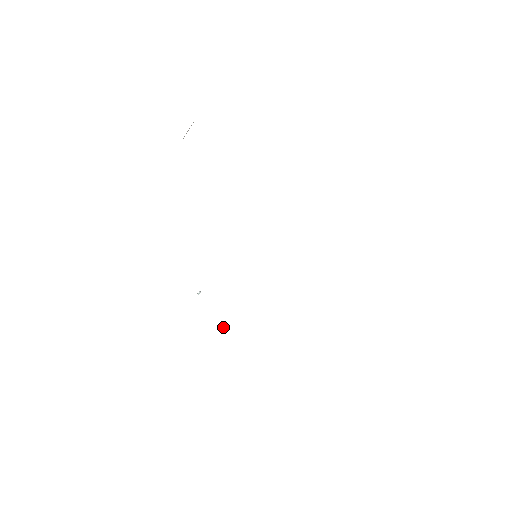
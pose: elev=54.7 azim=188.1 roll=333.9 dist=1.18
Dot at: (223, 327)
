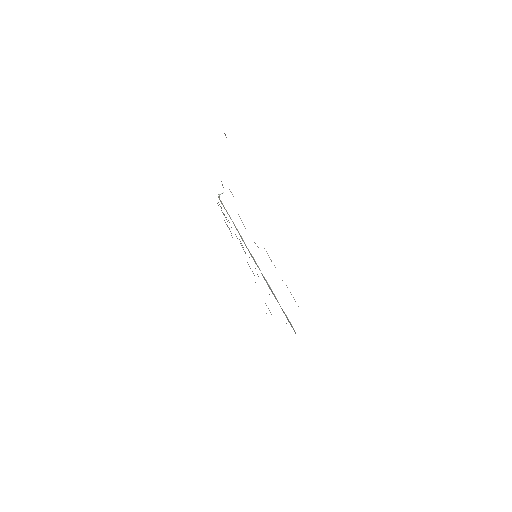
Dot at: (226, 219)
